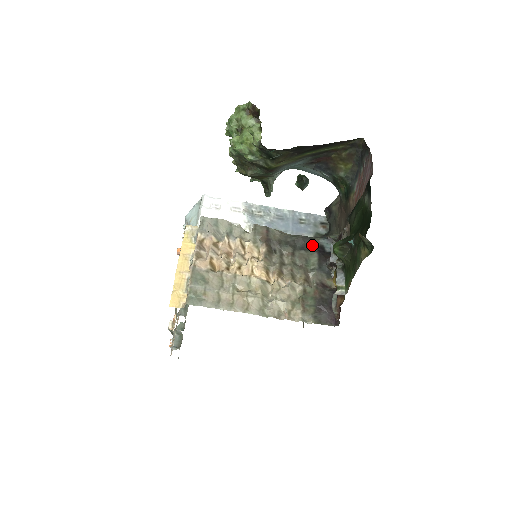
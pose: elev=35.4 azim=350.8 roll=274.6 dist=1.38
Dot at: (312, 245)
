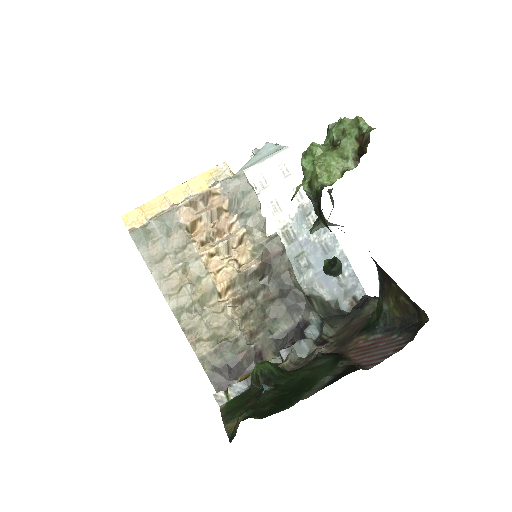
Dot at: (300, 313)
